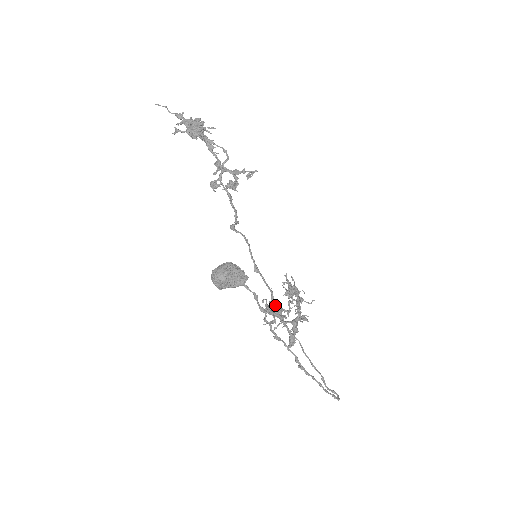
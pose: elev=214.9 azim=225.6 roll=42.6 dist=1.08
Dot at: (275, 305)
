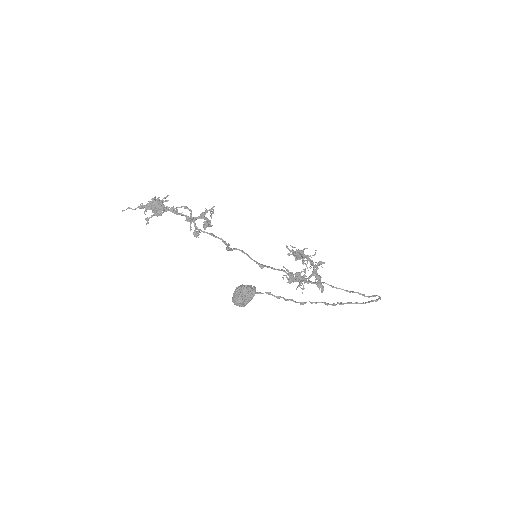
Dot at: (291, 276)
